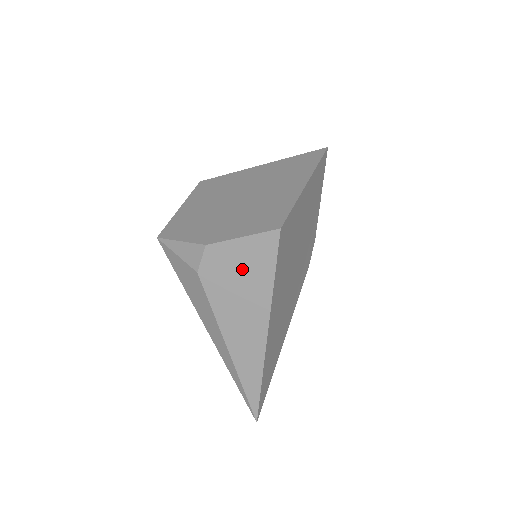
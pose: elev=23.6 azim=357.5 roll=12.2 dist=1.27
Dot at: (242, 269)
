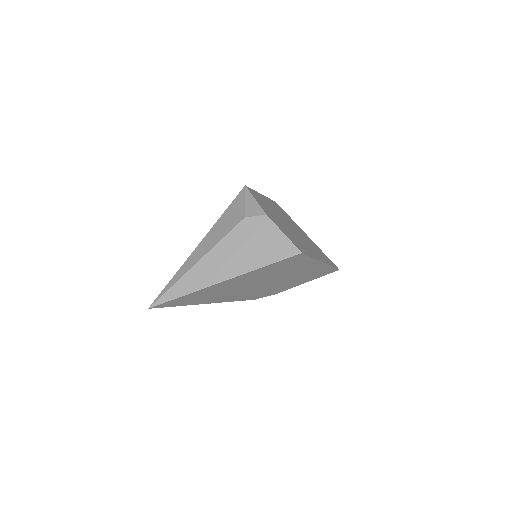
Dot at: (263, 243)
